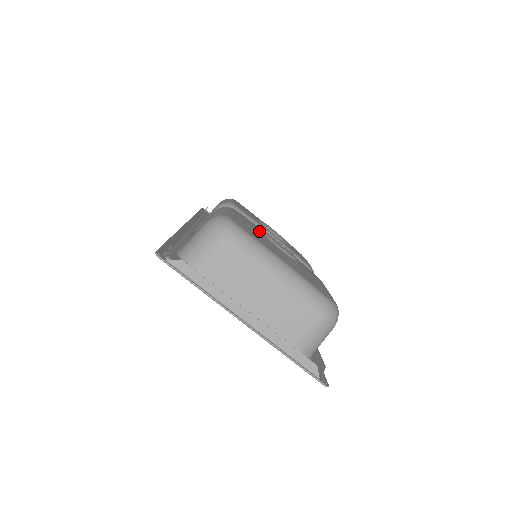
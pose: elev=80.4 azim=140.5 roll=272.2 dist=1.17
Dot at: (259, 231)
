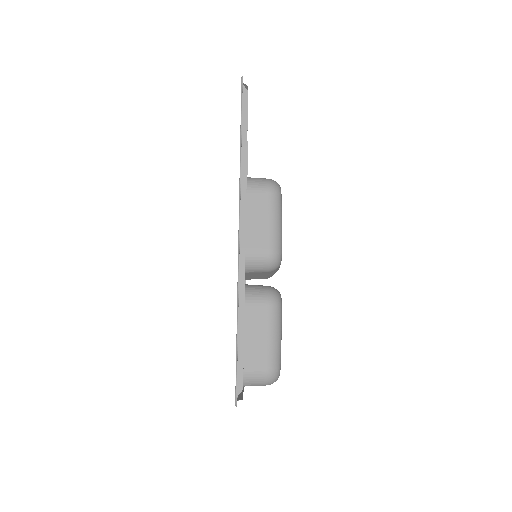
Dot at: occluded
